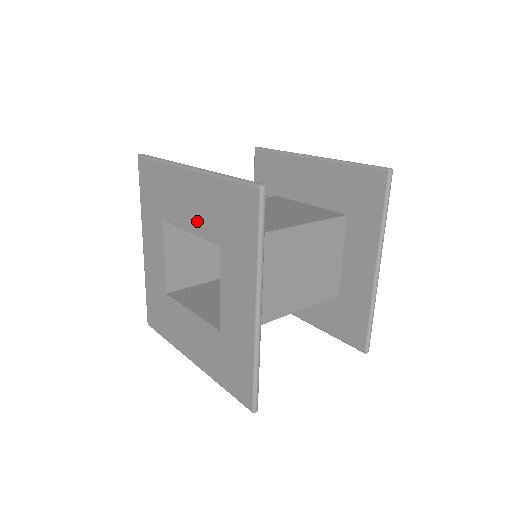
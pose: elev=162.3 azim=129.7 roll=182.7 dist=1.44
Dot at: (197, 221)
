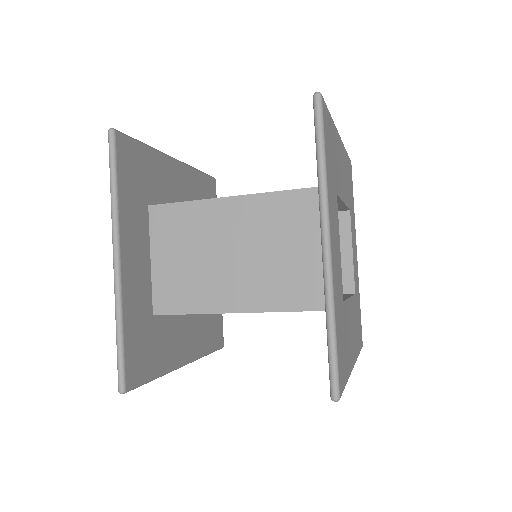
Dot at: occluded
